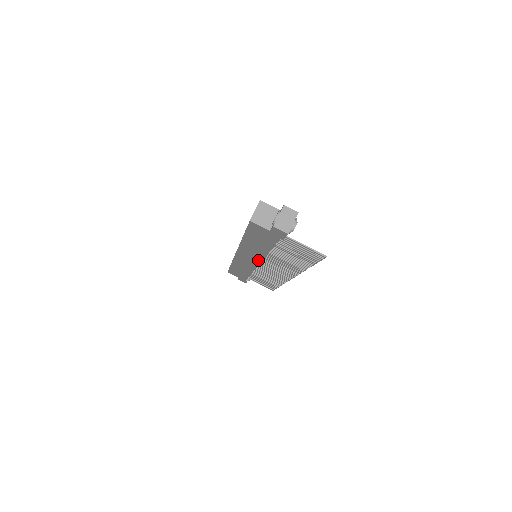
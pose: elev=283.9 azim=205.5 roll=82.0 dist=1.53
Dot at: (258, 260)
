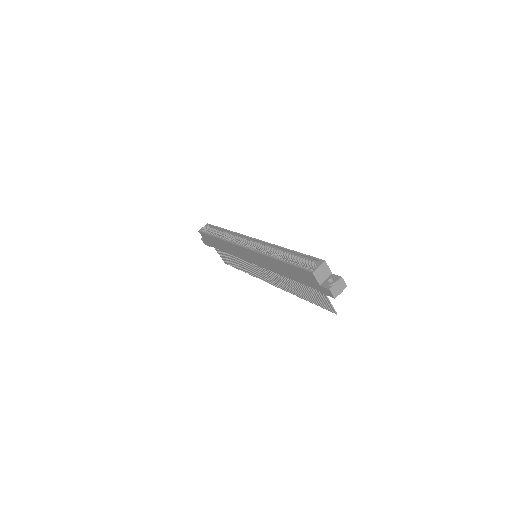
Dot at: (262, 265)
